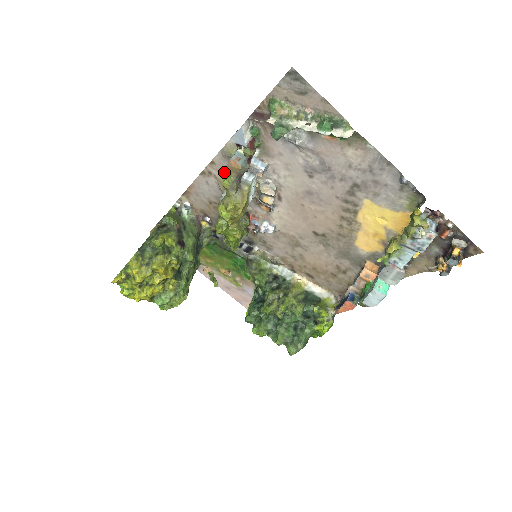
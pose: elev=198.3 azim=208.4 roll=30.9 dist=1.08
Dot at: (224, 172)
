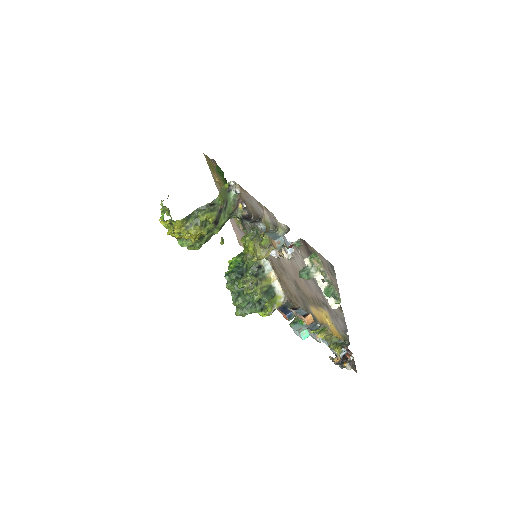
Dot at: (267, 236)
